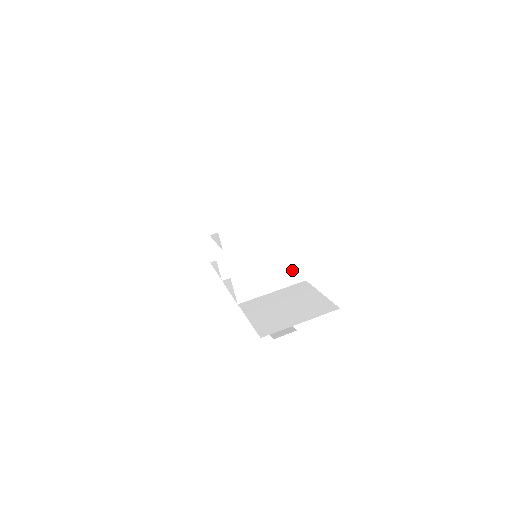
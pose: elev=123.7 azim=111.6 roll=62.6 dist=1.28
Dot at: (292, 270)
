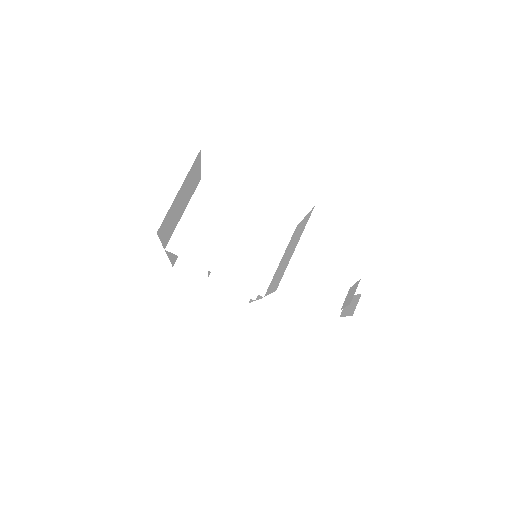
Dot at: (276, 231)
